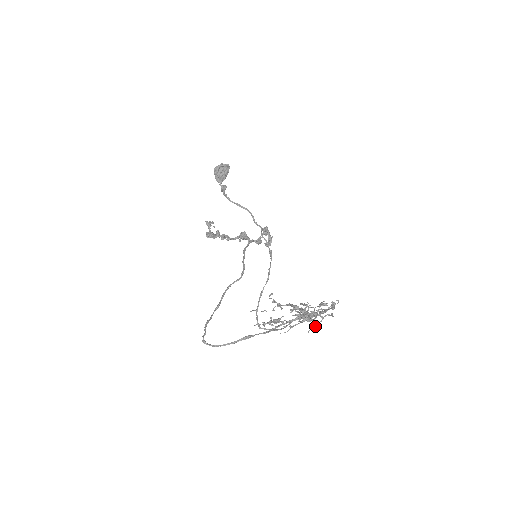
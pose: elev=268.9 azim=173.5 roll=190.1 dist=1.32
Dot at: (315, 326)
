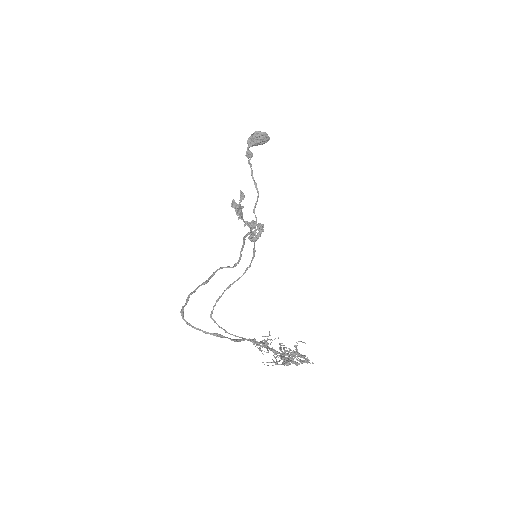
Dot at: (273, 362)
